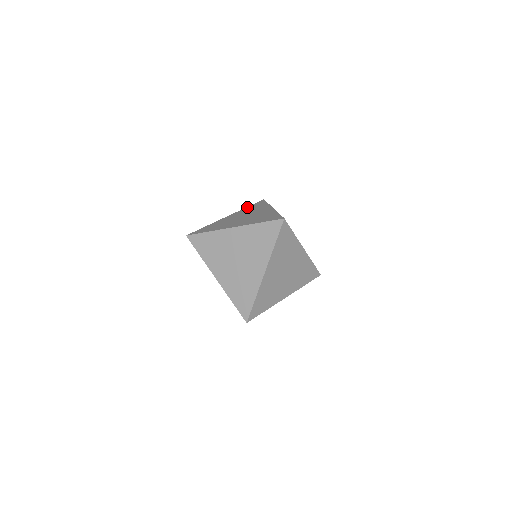
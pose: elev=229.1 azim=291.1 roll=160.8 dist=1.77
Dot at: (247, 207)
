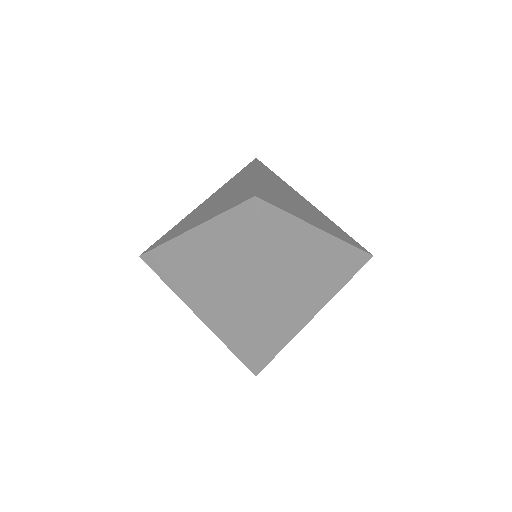
Dot at: (220, 218)
